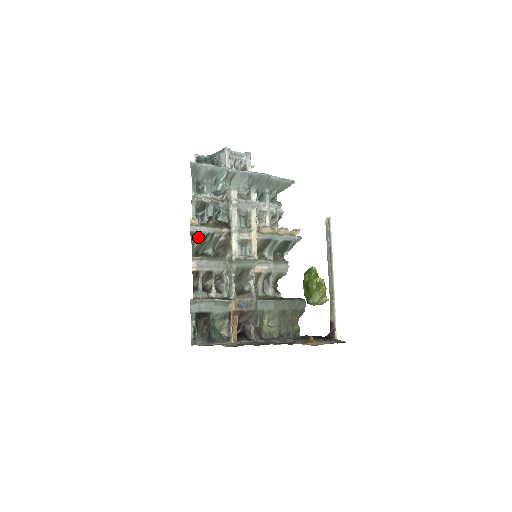
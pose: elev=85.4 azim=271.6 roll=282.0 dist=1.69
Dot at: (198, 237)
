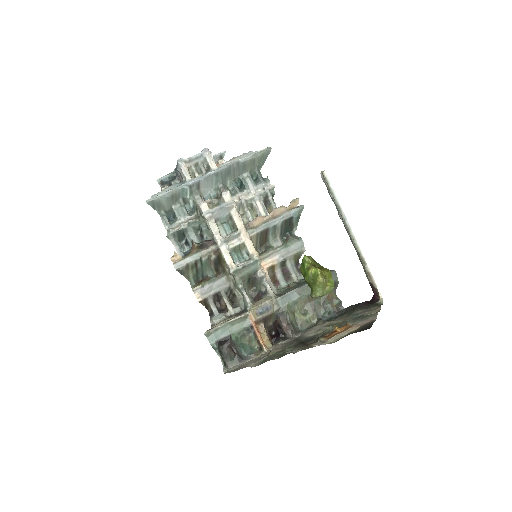
Dot at: (188, 269)
